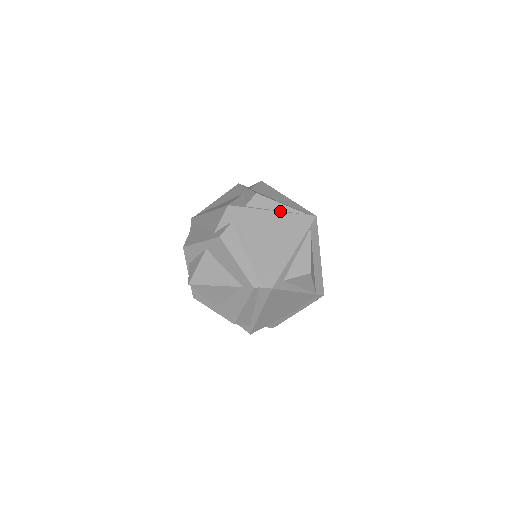
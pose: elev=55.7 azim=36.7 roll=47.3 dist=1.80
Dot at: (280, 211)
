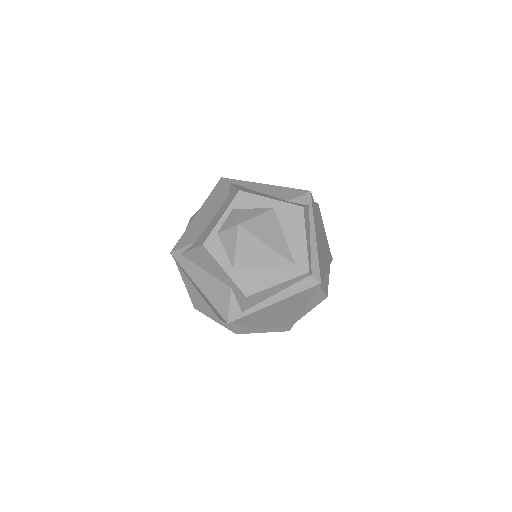
Dot at: (324, 232)
